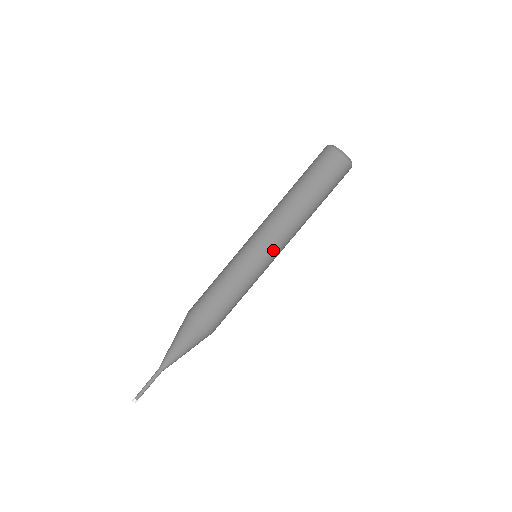
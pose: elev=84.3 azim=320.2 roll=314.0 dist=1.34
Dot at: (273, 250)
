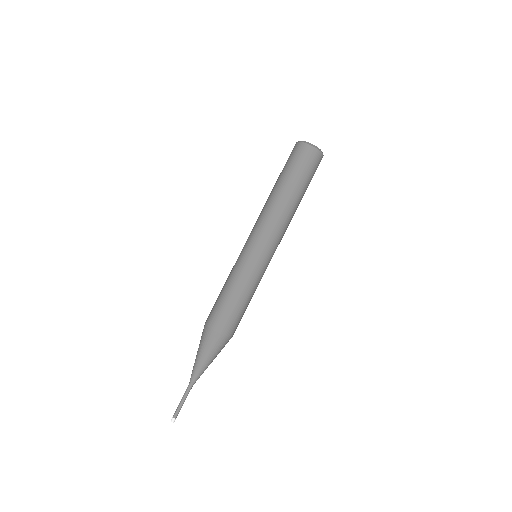
Dot at: occluded
